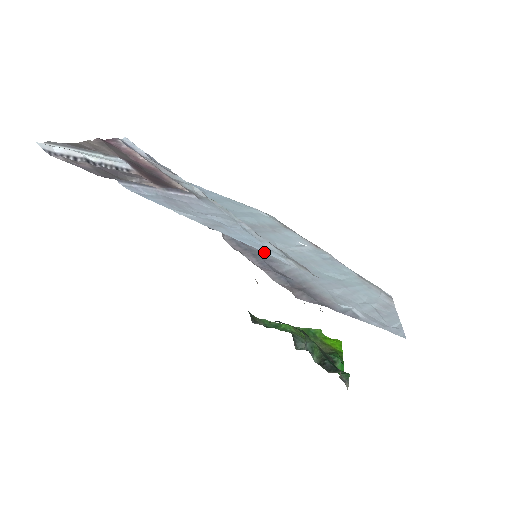
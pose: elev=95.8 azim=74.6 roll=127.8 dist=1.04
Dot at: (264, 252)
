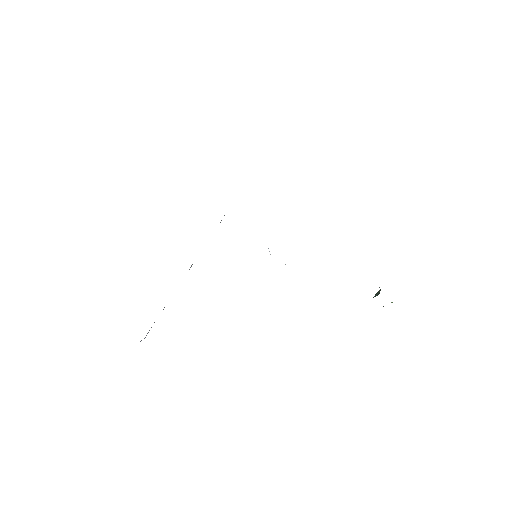
Dot at: occluded
